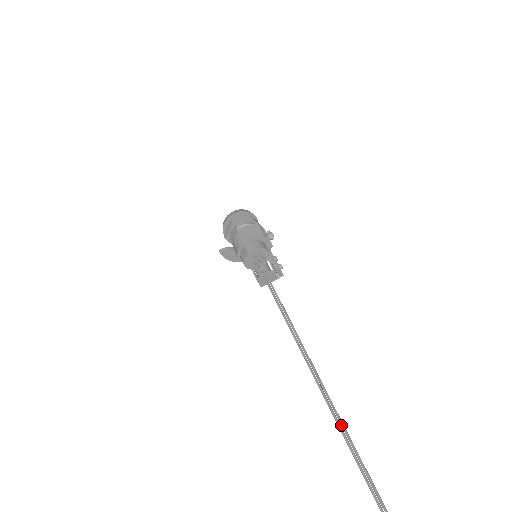
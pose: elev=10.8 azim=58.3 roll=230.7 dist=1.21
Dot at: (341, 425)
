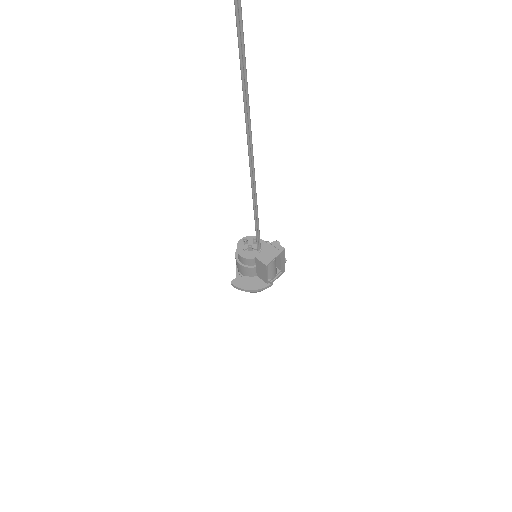
Dot at: (245, 98)
